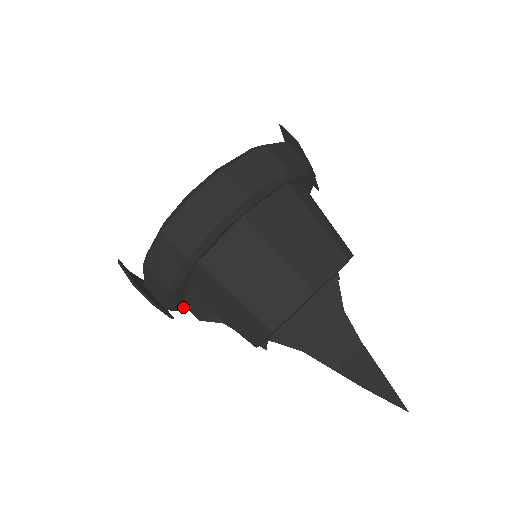
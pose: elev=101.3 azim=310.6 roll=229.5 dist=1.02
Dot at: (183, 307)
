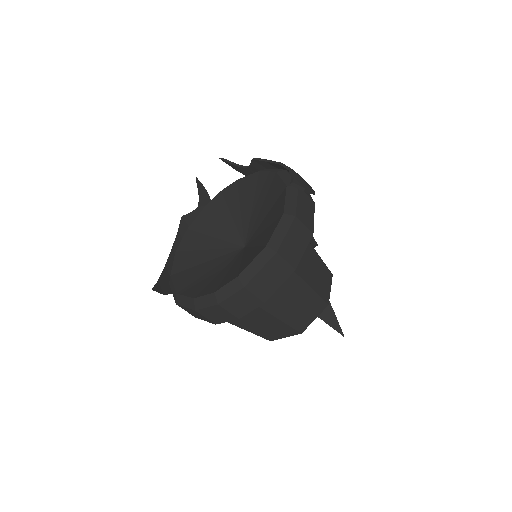
Dot at: occluded
